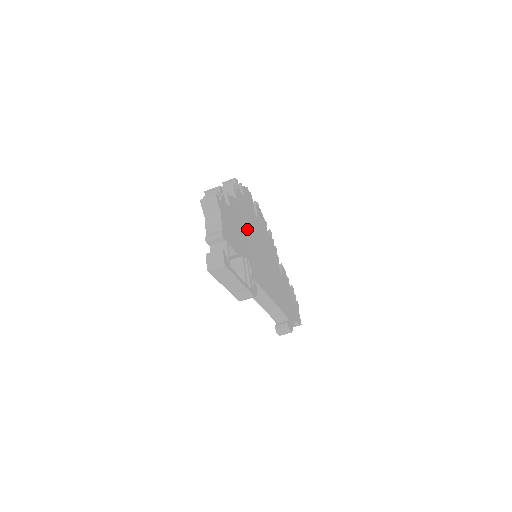
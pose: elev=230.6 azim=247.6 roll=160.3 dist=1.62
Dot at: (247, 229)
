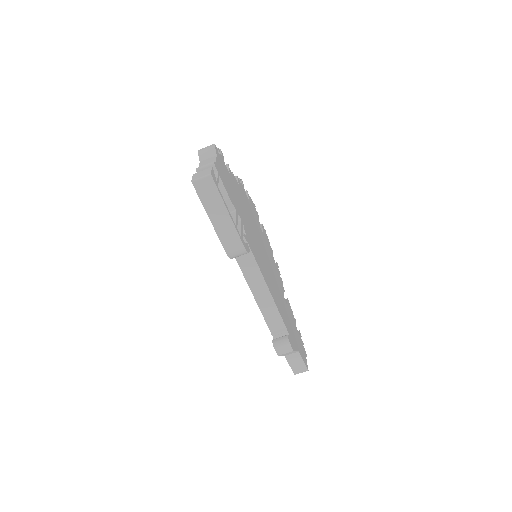
Dot at: (247, 214)
